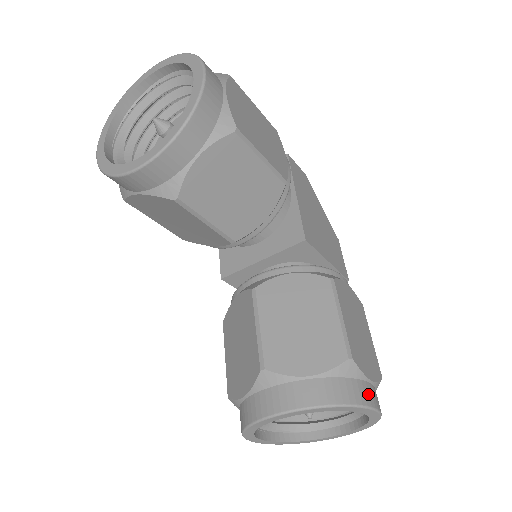
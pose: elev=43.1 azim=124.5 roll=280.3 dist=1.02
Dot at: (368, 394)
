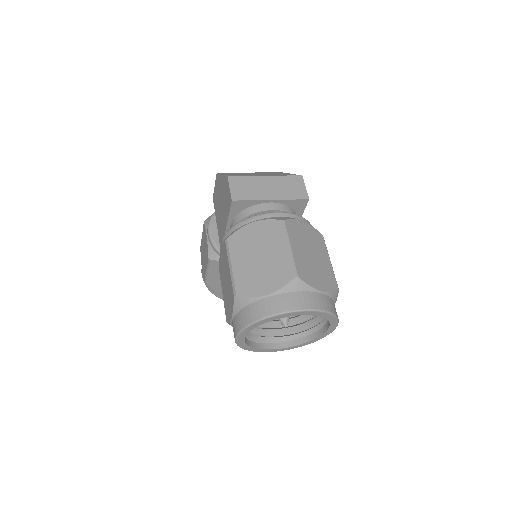
Dot at: occluded
